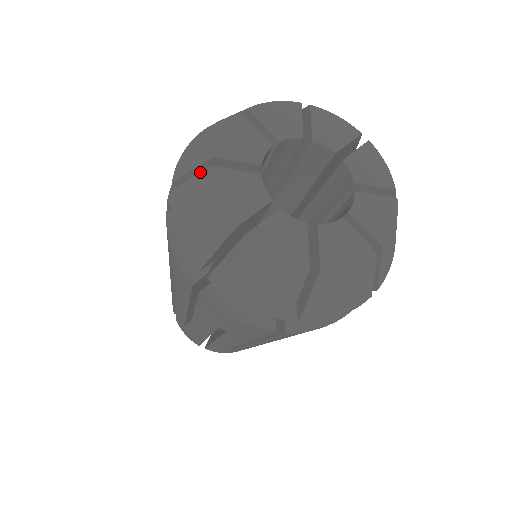
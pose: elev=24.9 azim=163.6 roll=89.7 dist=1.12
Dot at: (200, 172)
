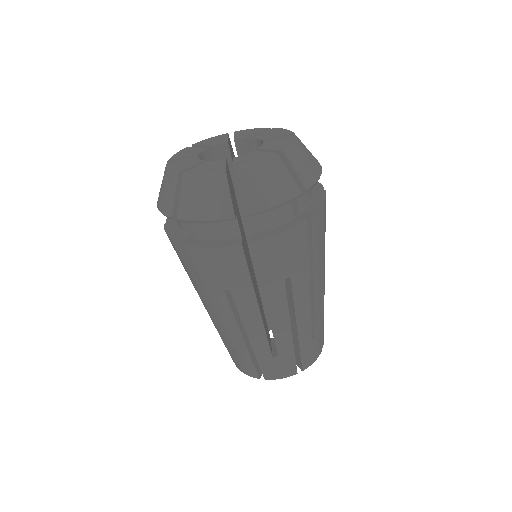
Dot at: occluded
